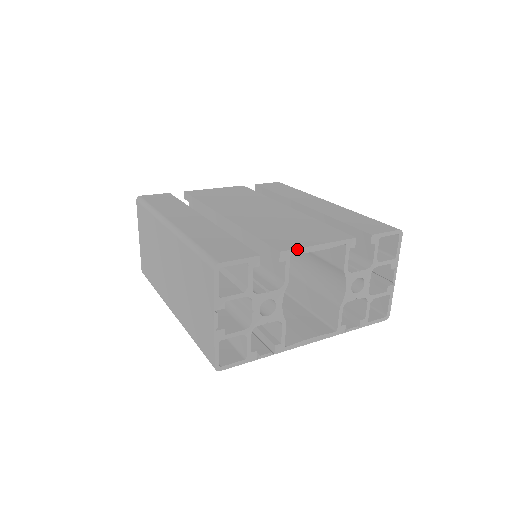
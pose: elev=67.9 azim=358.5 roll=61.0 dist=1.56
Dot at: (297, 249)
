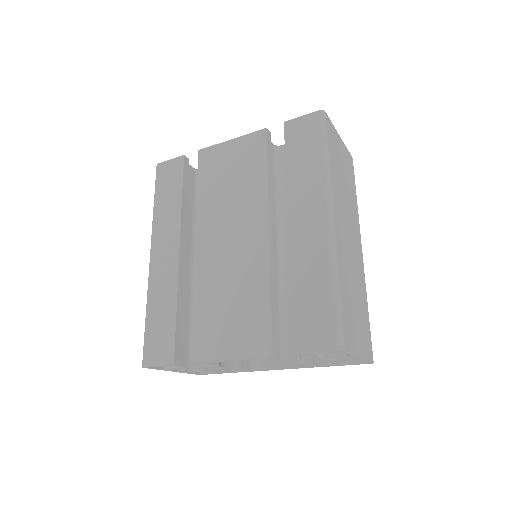
Dot at: (207, 362)
